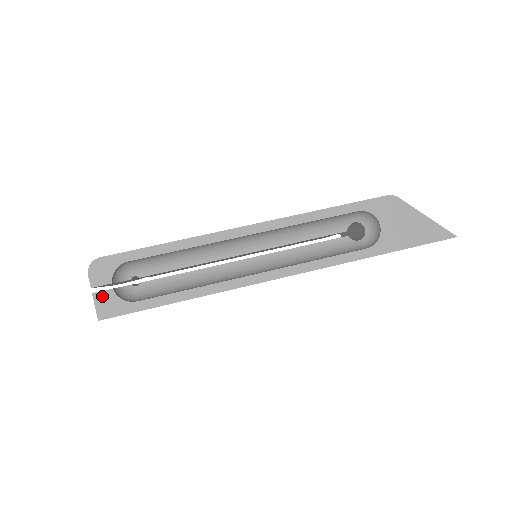
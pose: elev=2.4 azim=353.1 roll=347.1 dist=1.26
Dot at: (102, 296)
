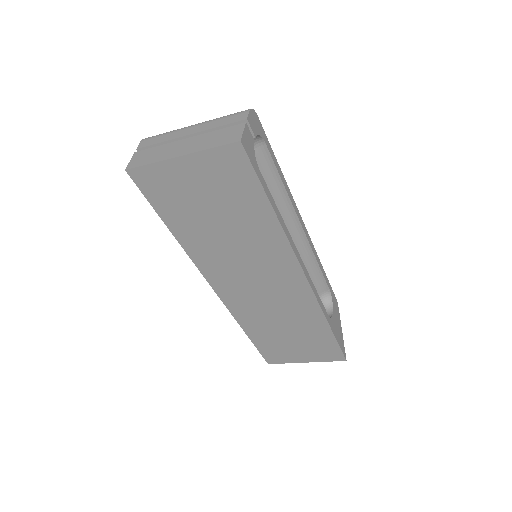
Dot at: (249, 133)
